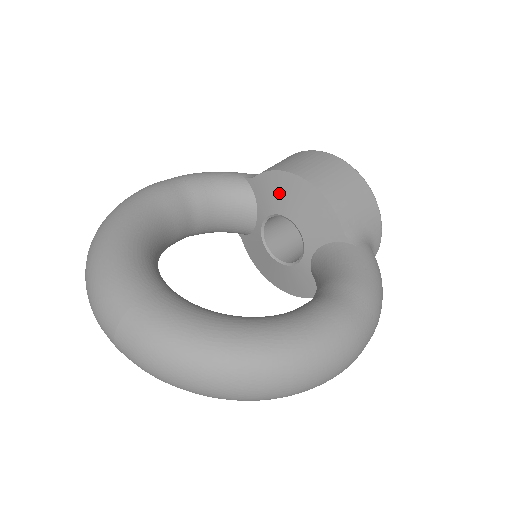
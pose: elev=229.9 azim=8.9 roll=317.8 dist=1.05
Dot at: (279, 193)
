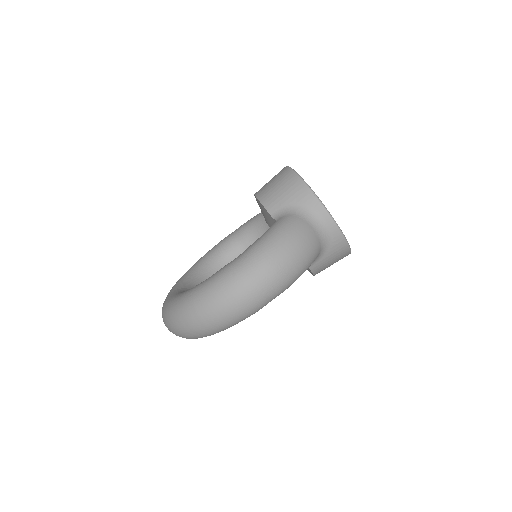
Dot at: occluded
